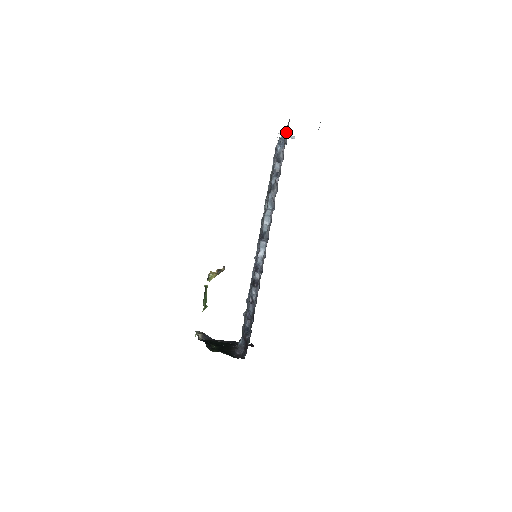
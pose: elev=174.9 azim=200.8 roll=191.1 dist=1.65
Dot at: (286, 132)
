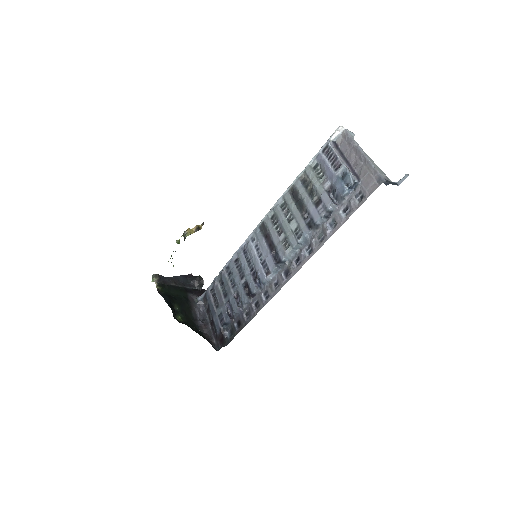
Dot at: (364, 179)
